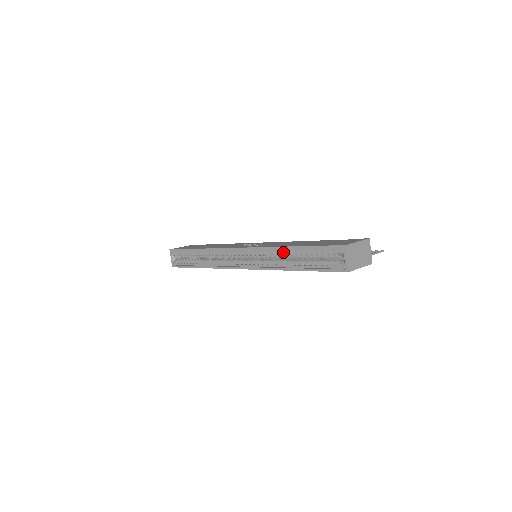
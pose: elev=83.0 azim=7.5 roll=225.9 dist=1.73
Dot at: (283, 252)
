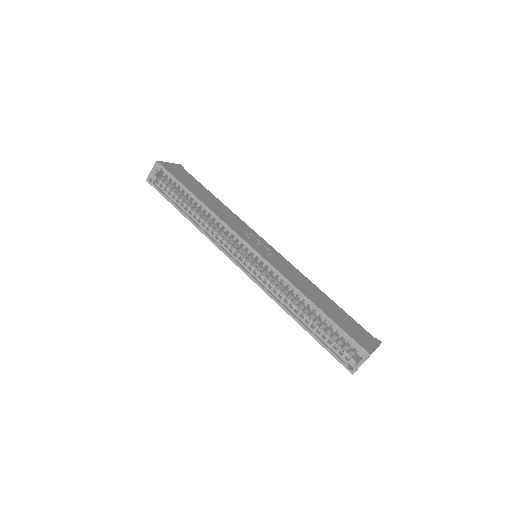
Dot at: (297, 294)
